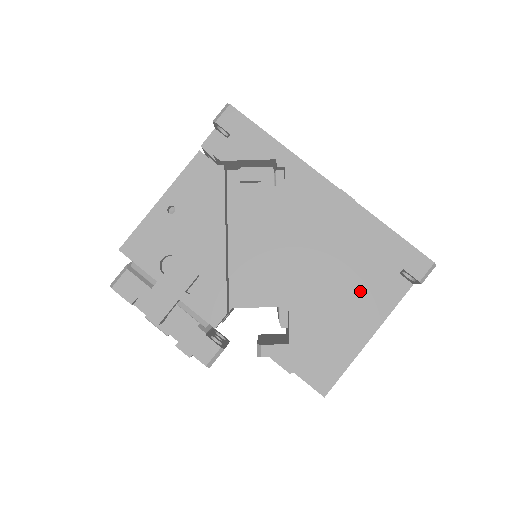
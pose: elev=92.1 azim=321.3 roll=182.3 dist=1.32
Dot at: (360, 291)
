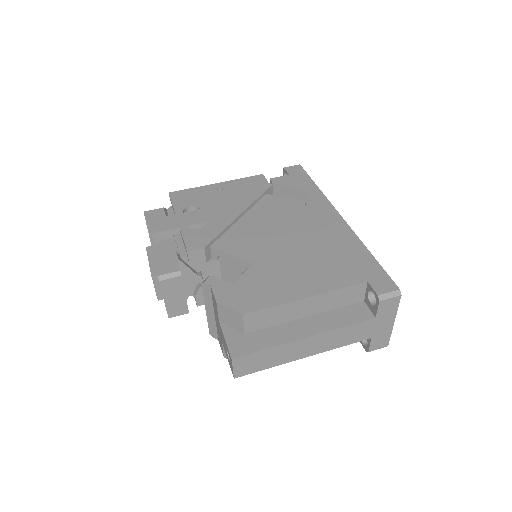
Dot at: (320, 279)
